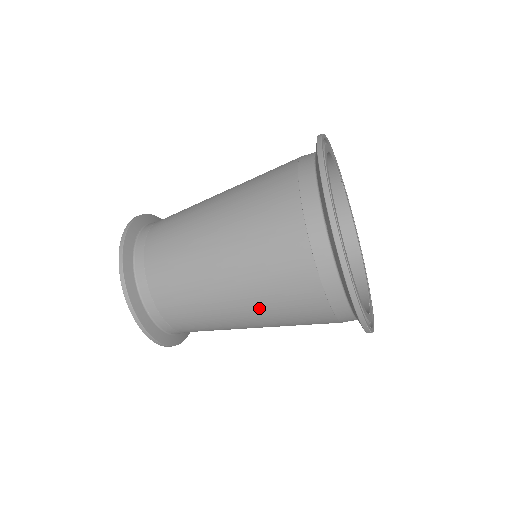
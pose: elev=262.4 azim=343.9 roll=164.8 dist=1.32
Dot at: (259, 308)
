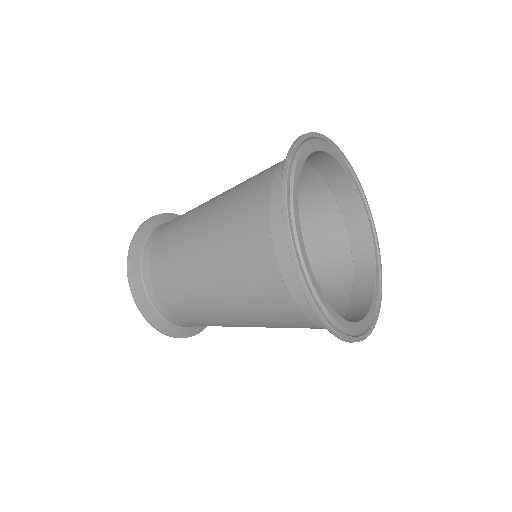
Dot at: (231, 295)
